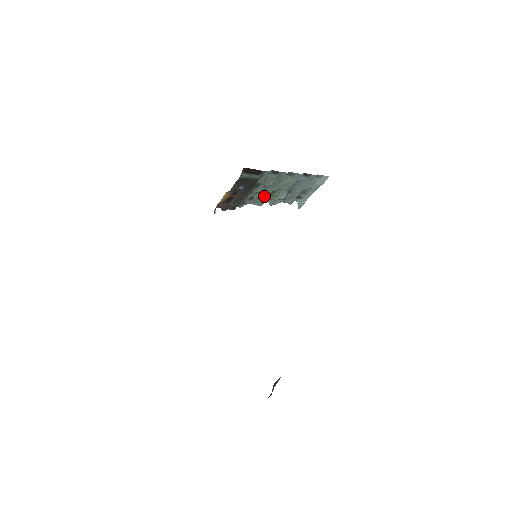
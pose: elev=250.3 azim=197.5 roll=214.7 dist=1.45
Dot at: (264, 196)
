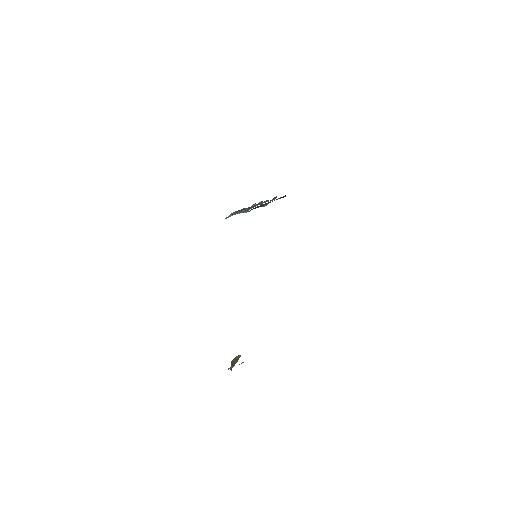
Dot at: (251, 208)
